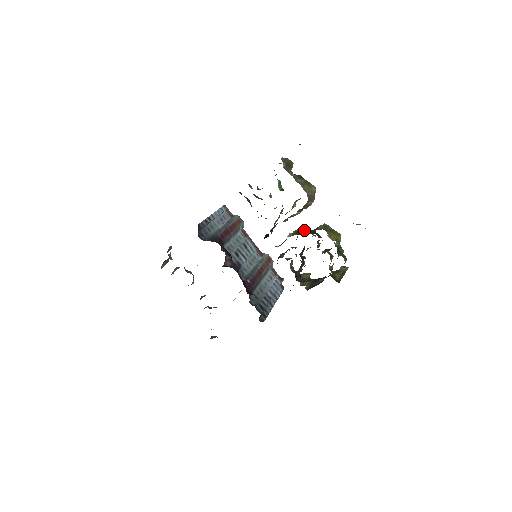
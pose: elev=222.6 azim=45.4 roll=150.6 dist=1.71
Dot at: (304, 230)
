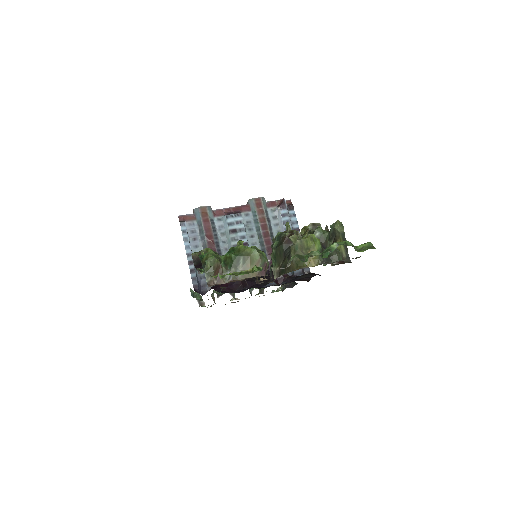
Dot at: (278, 250)
